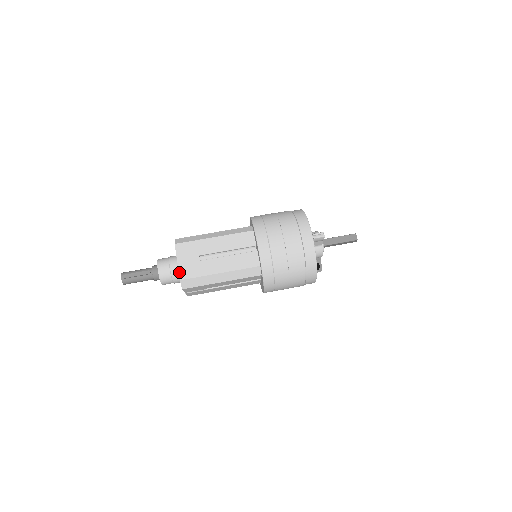
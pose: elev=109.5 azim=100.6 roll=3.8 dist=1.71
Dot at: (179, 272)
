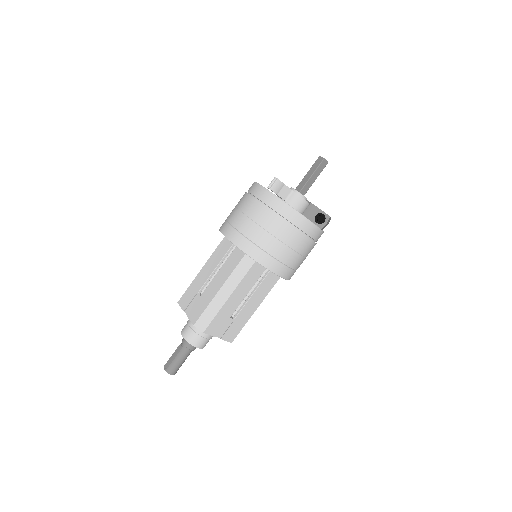
Dot at: (190, 320)
